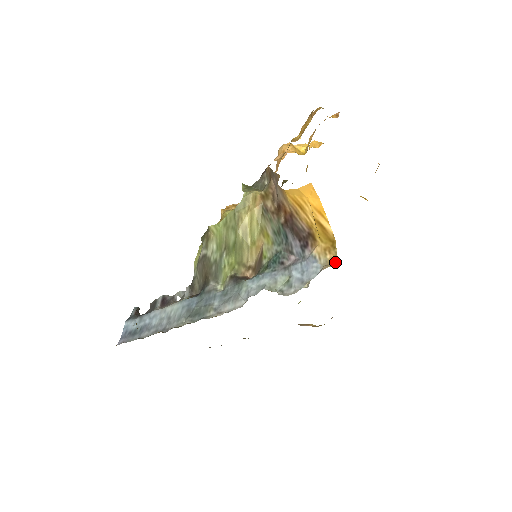
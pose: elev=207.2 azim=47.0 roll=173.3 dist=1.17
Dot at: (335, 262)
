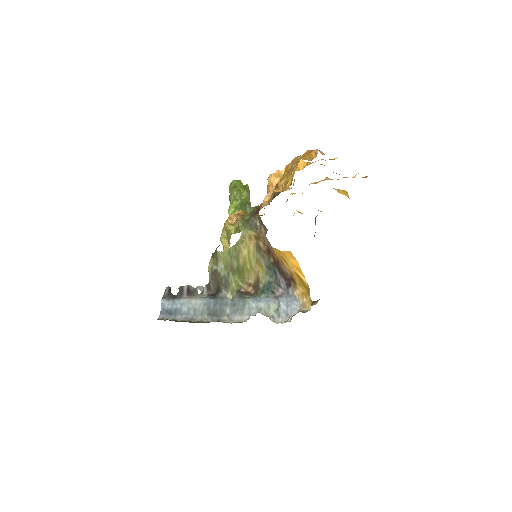
Dot at: (309, 306)
